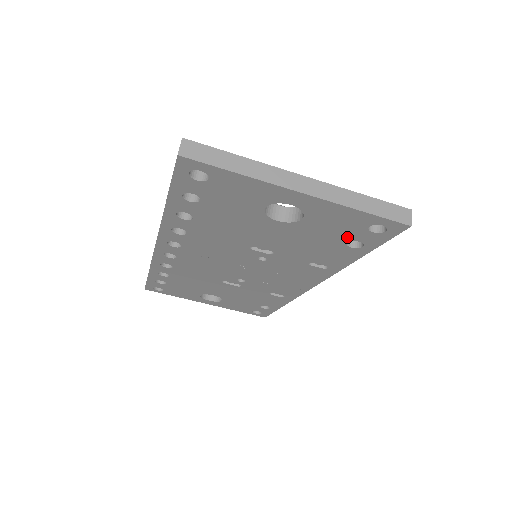
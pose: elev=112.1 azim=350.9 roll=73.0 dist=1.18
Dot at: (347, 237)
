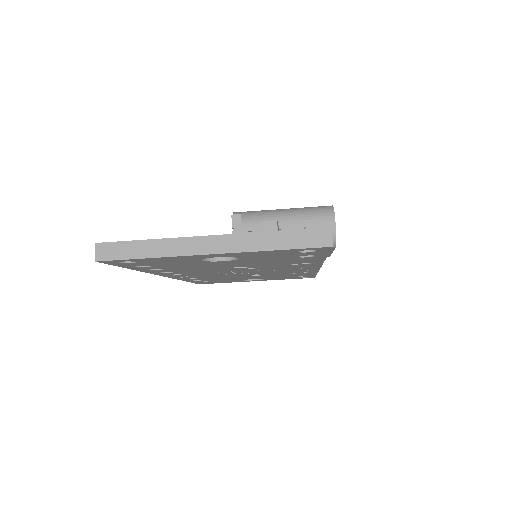
Dot at: (292, 256)
